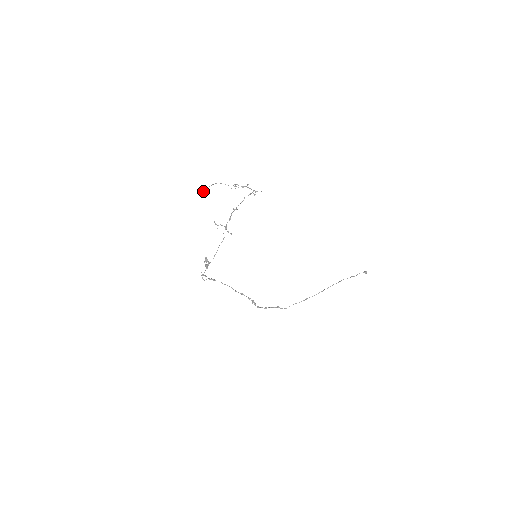
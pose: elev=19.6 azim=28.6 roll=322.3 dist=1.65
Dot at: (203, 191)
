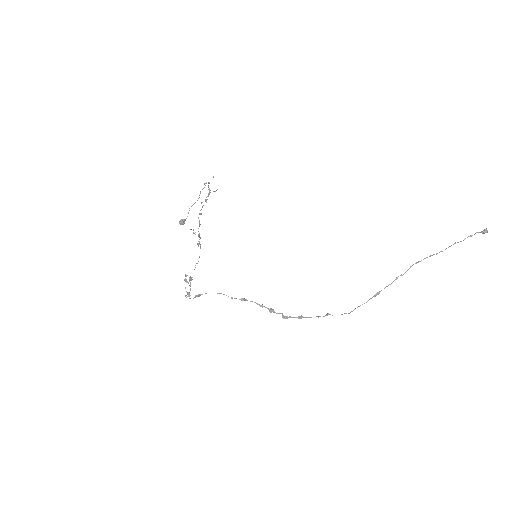
Dot at: (179, 223)
